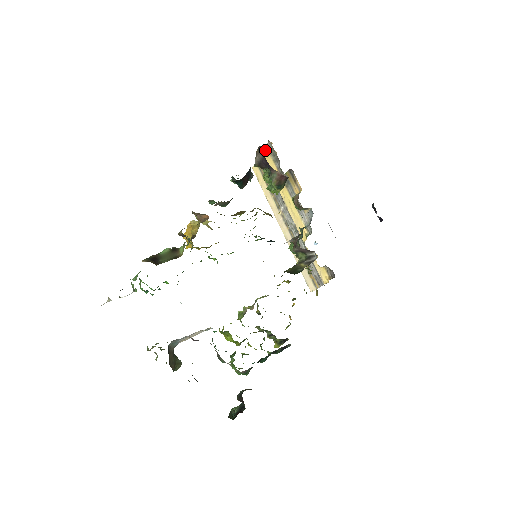
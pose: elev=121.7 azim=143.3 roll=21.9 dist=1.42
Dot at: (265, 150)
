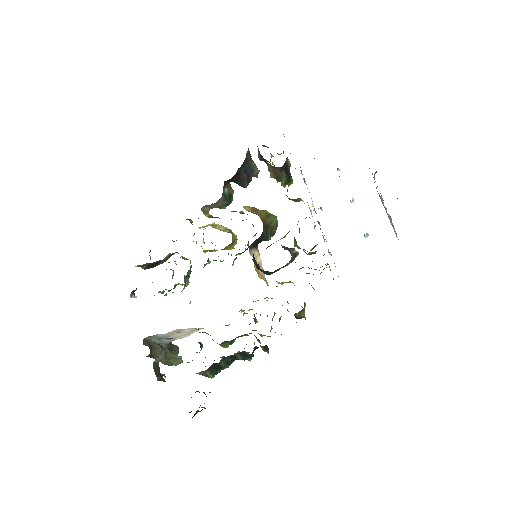
Dot at: occluded
